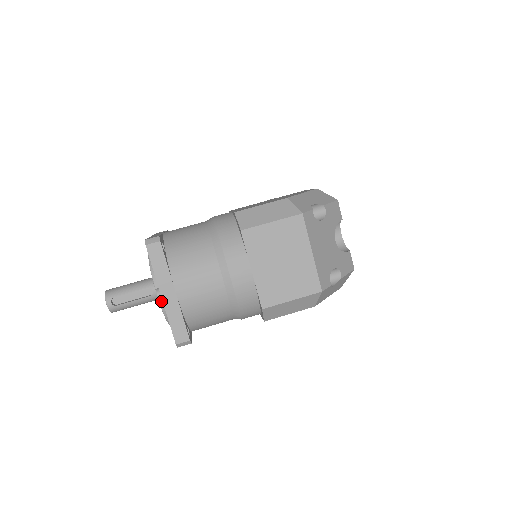
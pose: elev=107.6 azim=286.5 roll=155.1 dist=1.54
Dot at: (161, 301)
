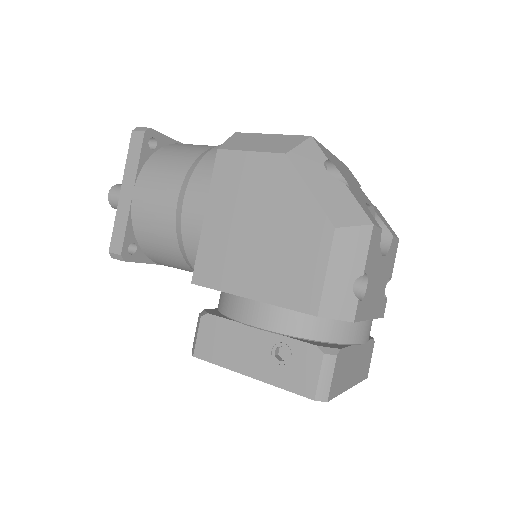
Dot at: occluded
